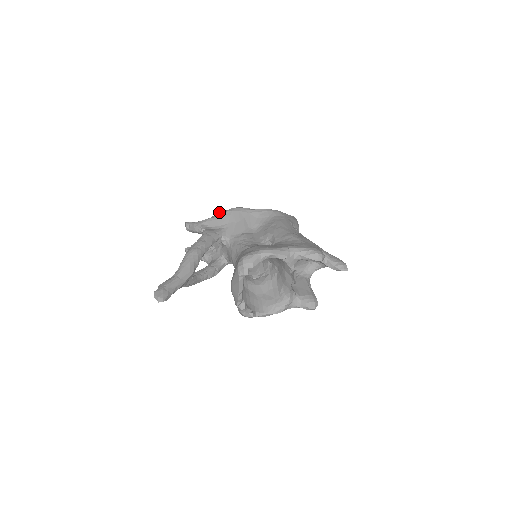
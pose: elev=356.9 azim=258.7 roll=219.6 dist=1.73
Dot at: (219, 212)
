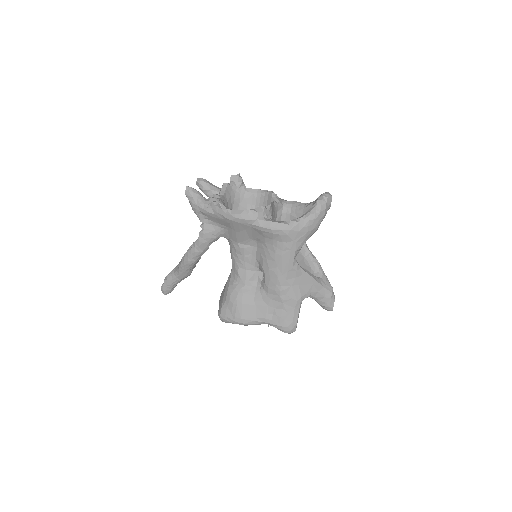
Dot at: (219, 206)
